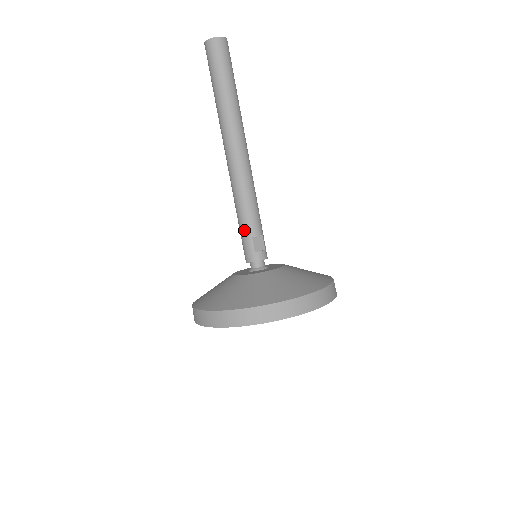
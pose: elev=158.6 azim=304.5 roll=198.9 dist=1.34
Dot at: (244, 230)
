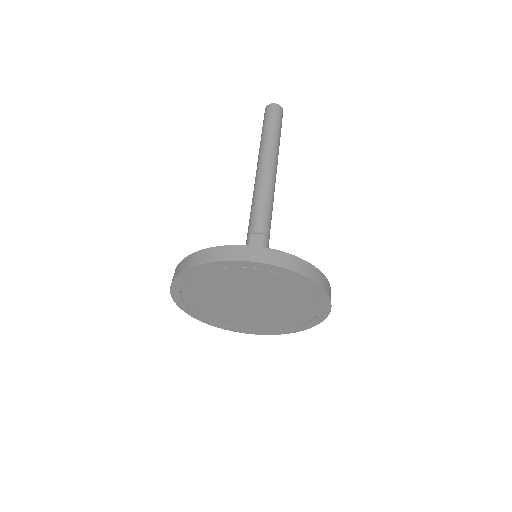
Dot at: (248, 230)
